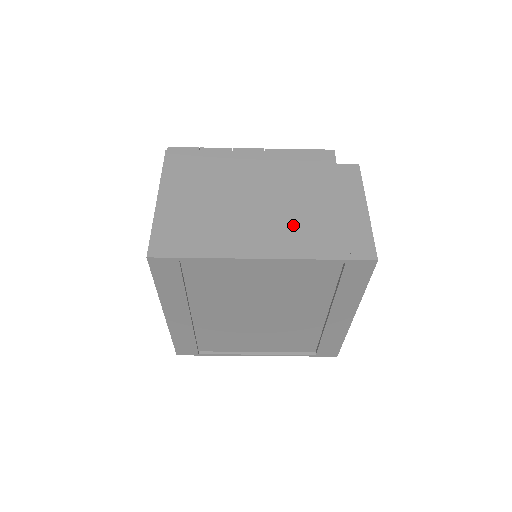
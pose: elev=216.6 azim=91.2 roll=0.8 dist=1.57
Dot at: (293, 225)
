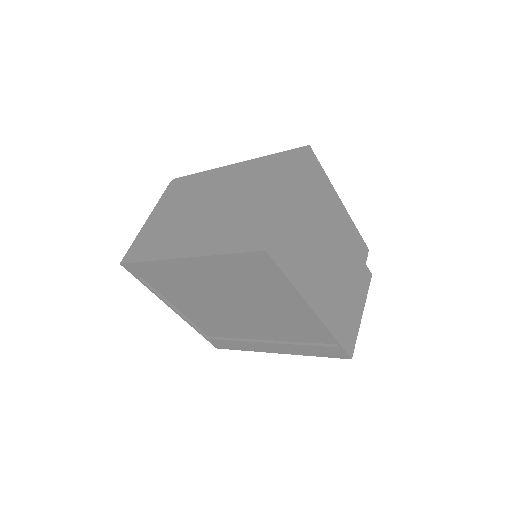
Dot at: (335, 296)
